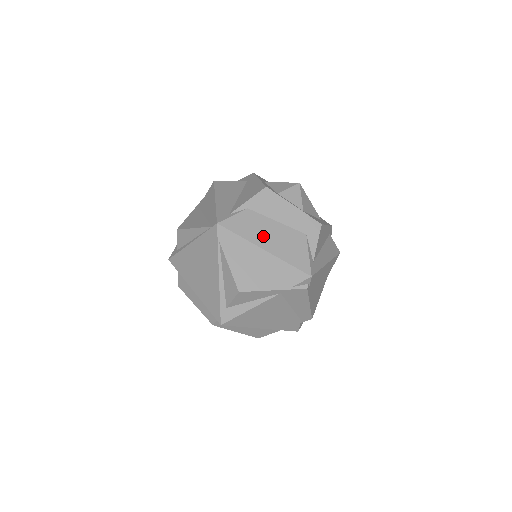
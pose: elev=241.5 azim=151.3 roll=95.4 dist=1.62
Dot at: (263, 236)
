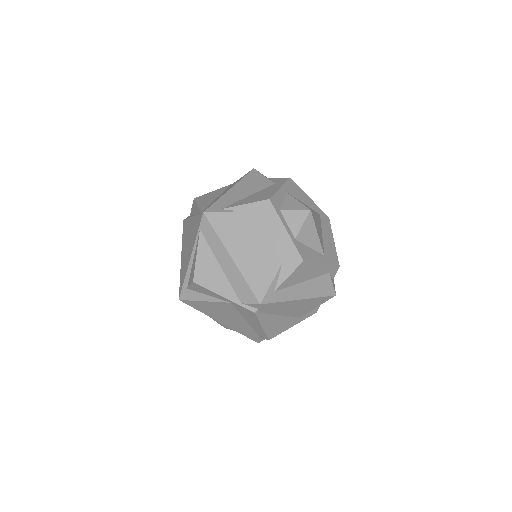
Dot at: (238, 244)
